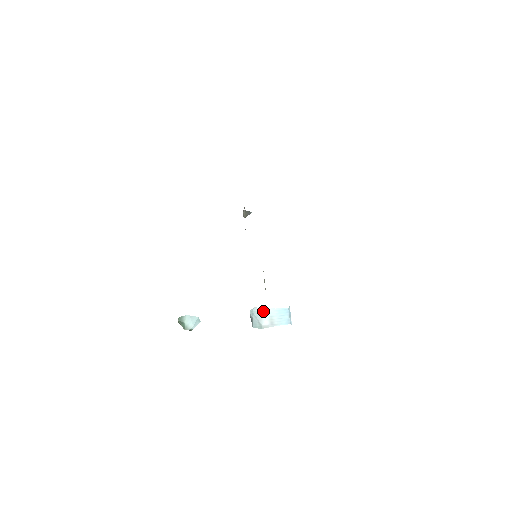
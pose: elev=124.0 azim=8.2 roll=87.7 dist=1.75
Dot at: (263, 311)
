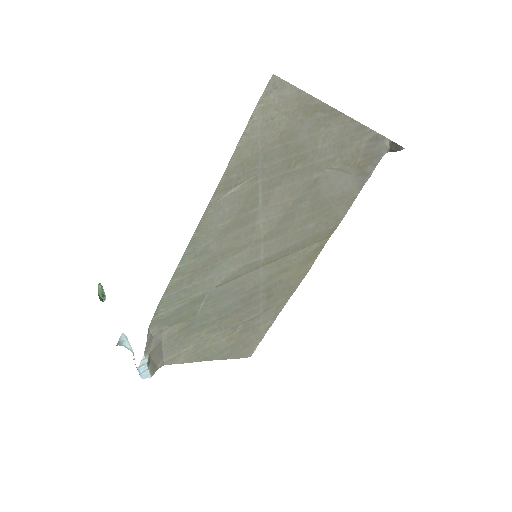
Dot at: occluded
